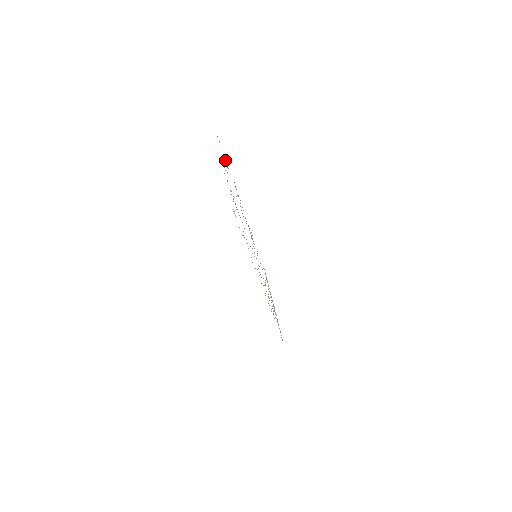
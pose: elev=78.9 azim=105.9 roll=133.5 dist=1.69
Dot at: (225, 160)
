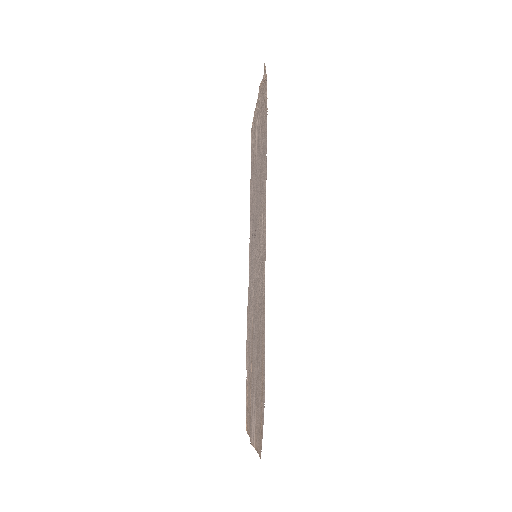
Dot at: (260, 422)
